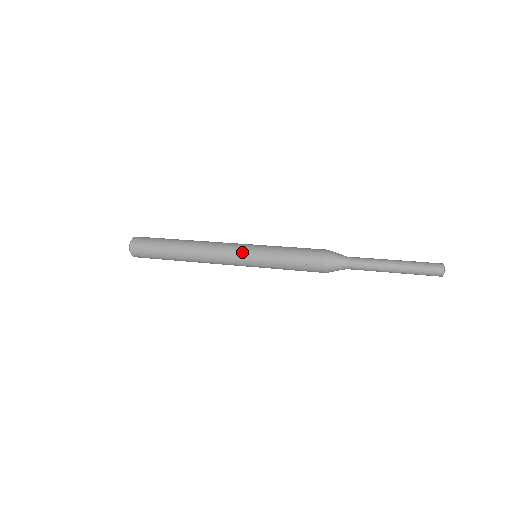
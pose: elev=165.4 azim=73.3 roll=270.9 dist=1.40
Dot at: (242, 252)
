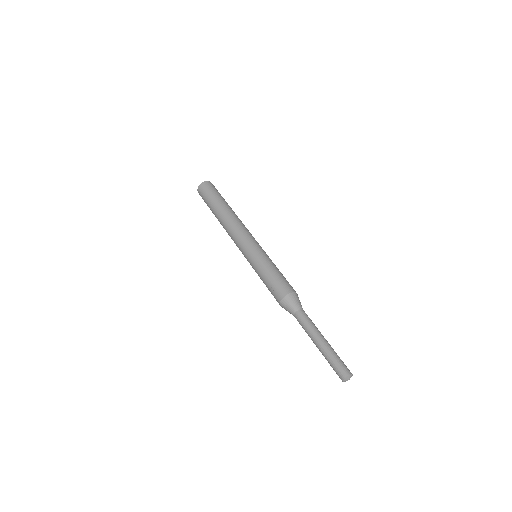
Dot at: (247, 246)
